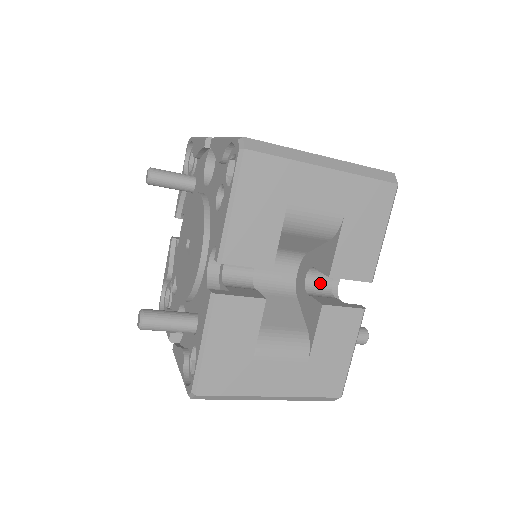
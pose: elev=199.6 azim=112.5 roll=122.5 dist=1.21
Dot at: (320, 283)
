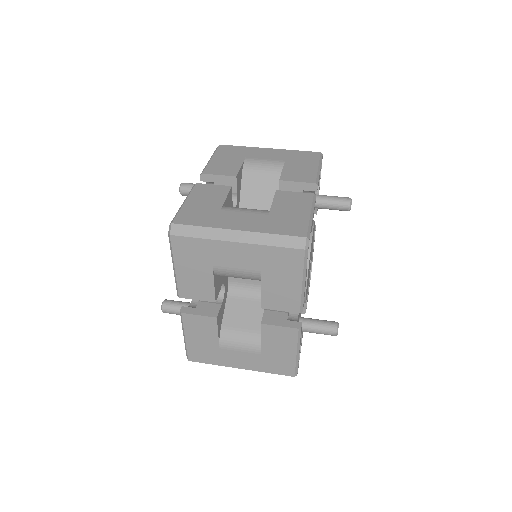
Dot at: occluded
